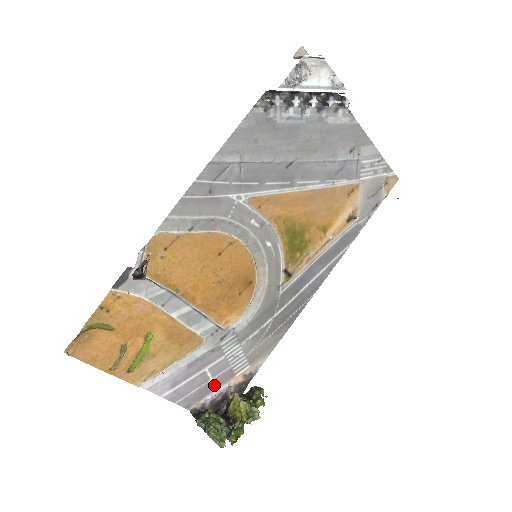
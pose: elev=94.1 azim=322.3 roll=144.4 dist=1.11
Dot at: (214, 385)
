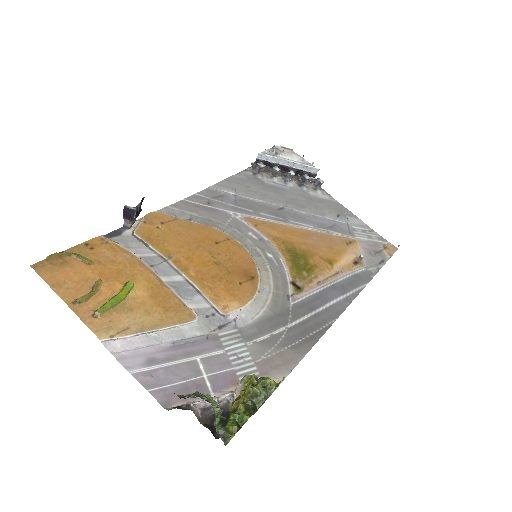
Dot at: (208, 386)
